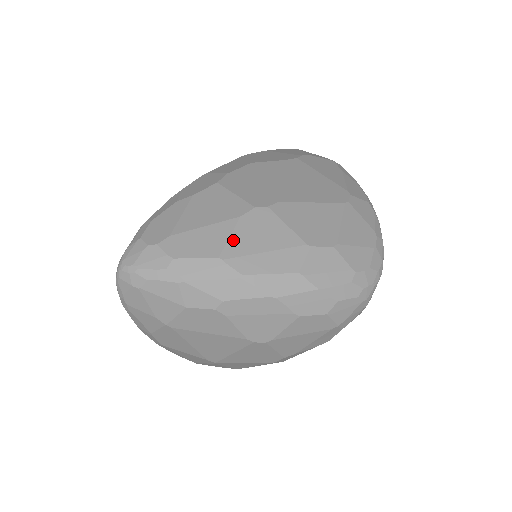
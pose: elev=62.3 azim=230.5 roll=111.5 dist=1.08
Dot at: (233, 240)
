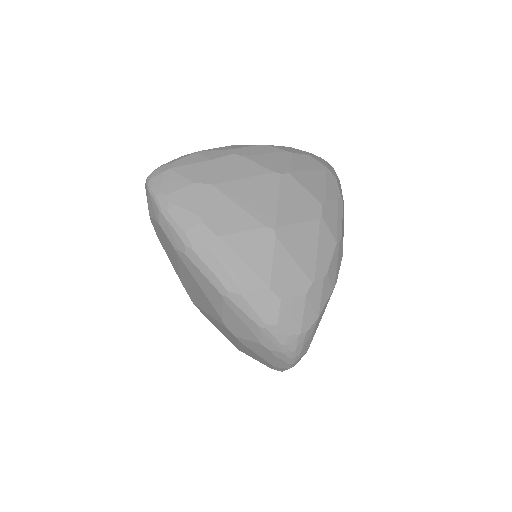
Dot at: occluded
